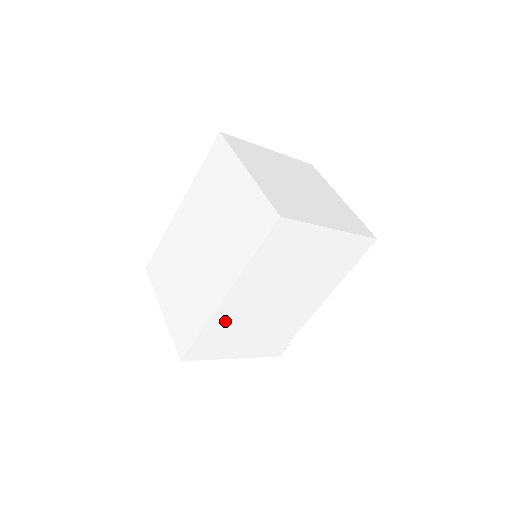
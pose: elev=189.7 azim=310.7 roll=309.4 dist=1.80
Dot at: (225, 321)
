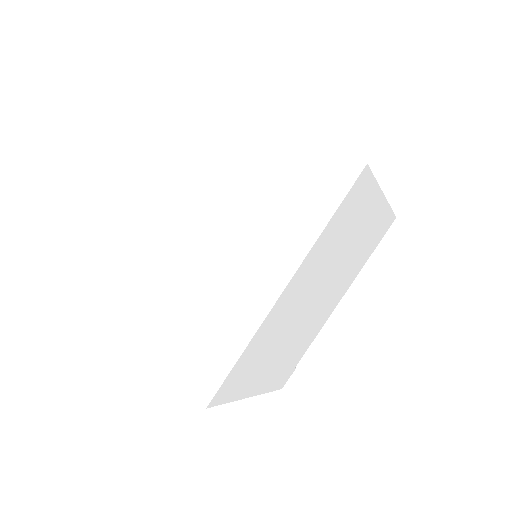
Dot at: (268, 332)
